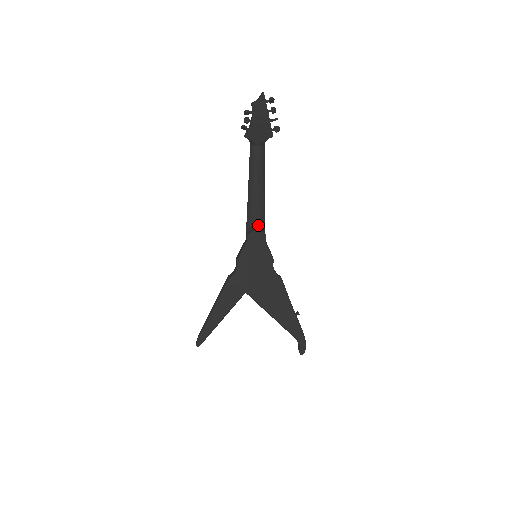
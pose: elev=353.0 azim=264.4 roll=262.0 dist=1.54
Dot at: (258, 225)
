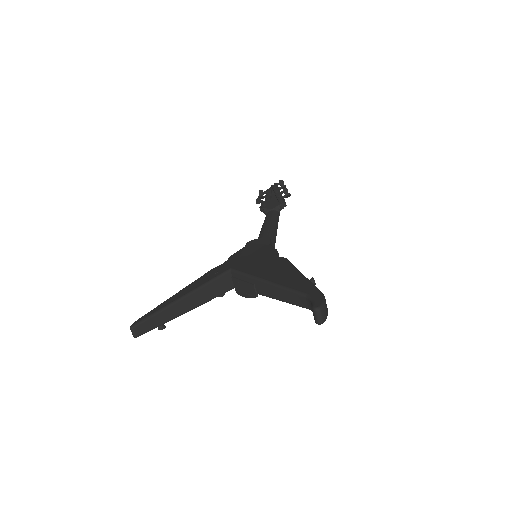
Dot at: occluded
